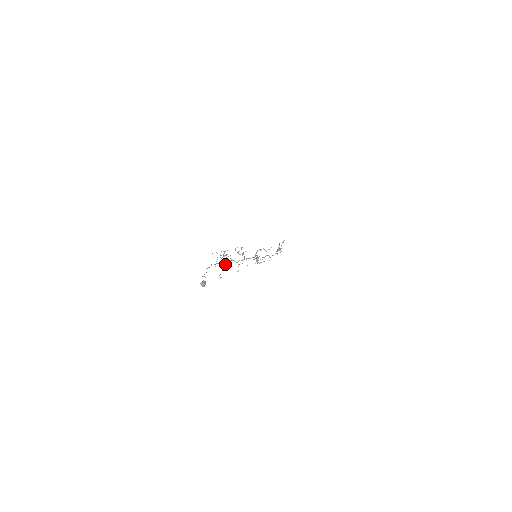
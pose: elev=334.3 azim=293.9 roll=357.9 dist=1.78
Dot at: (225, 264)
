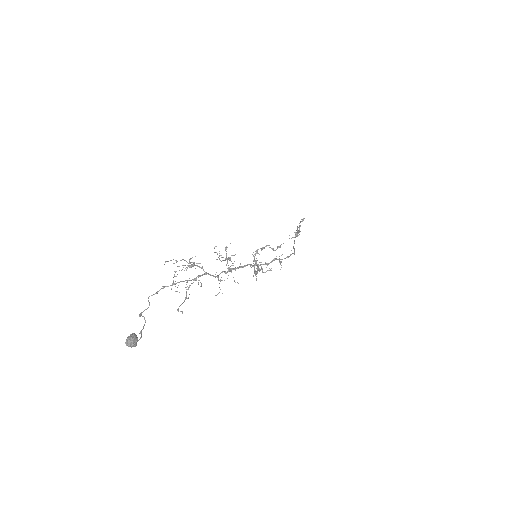
Dot at: occluded
